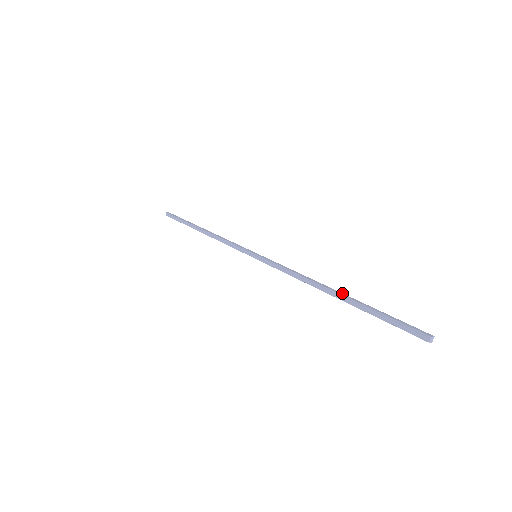
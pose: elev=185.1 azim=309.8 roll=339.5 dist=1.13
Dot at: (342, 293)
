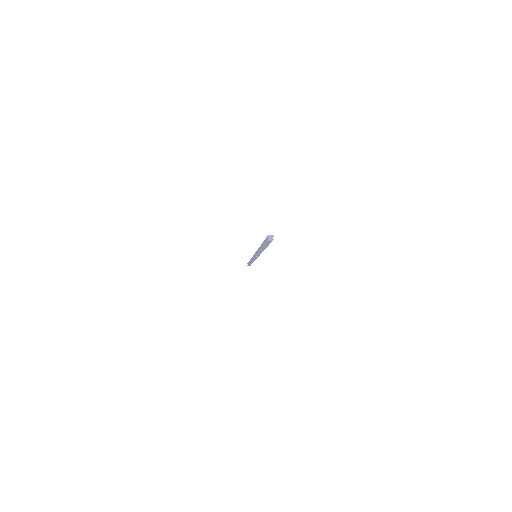
Dot at: occluded
